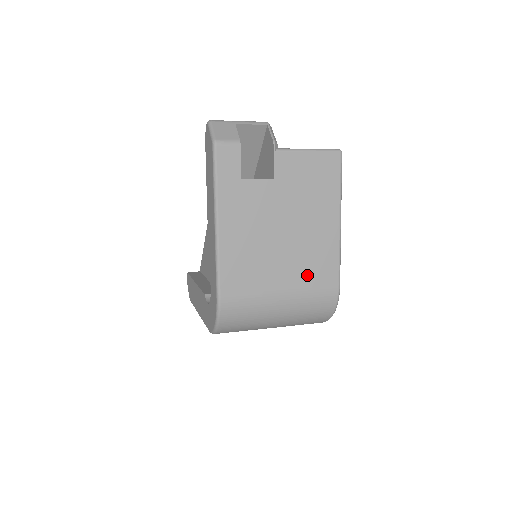
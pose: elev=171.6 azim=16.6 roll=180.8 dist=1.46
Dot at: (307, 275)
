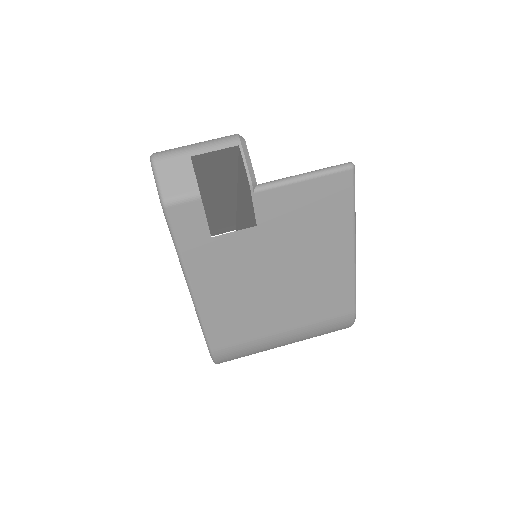
Dot at: (314, 310)
